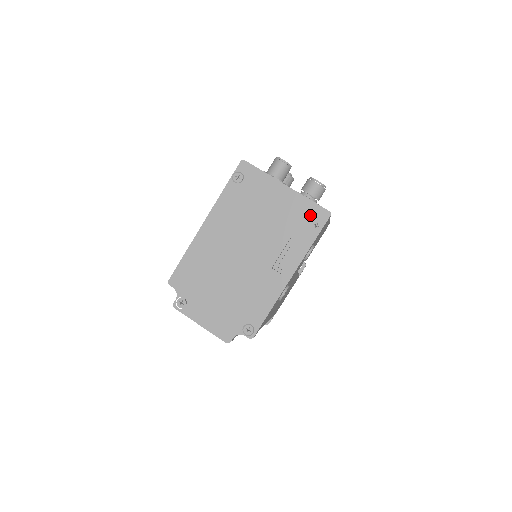
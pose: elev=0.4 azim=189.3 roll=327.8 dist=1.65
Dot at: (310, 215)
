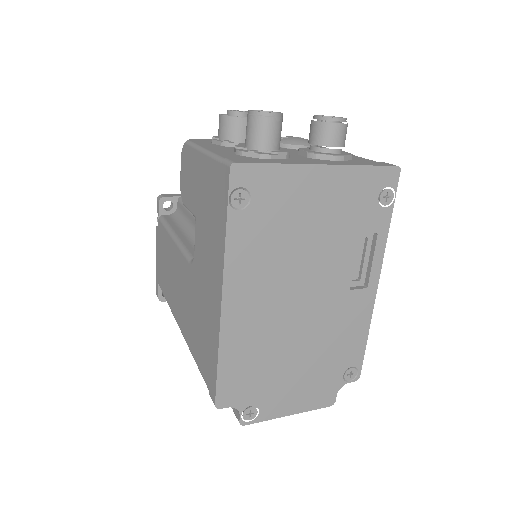
Dot at: (373, 188)
